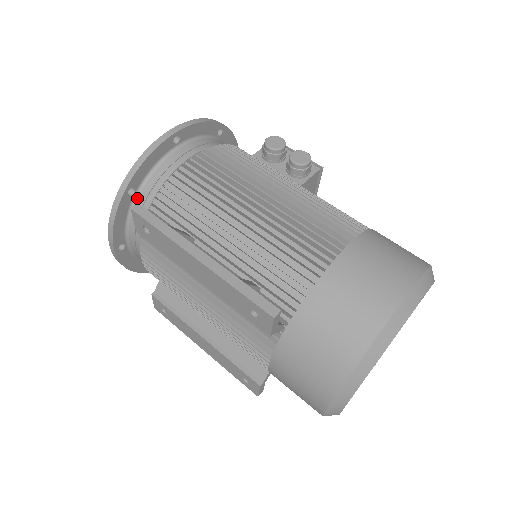
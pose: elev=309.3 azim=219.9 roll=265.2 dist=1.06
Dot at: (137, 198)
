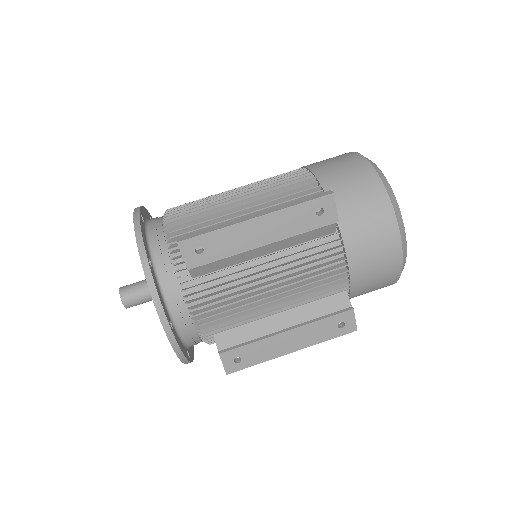
Dot at: (156, 268)
